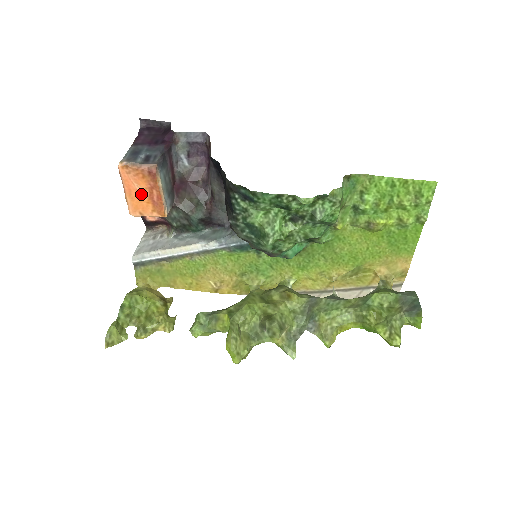
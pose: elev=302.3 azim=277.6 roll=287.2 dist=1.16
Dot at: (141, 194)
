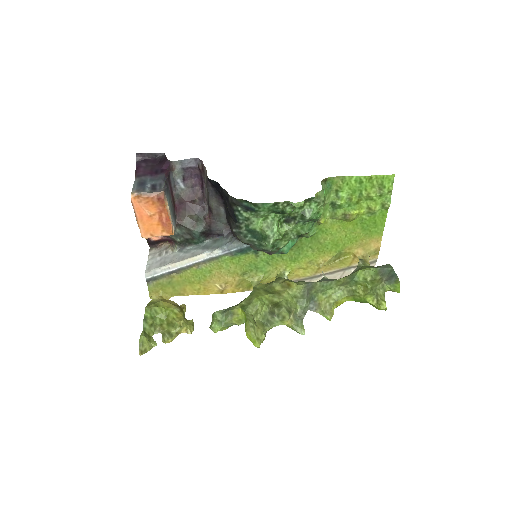
Dot at: (151, 218)
